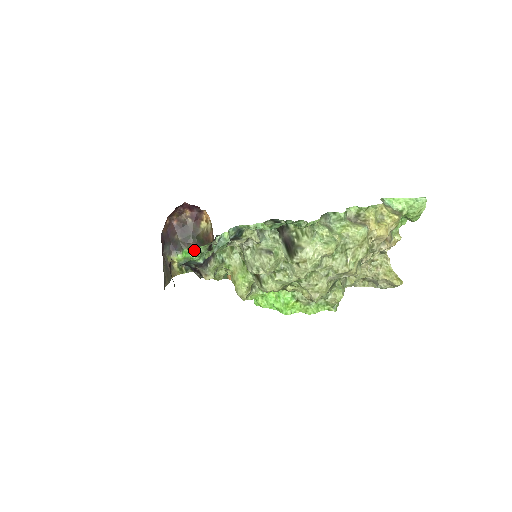
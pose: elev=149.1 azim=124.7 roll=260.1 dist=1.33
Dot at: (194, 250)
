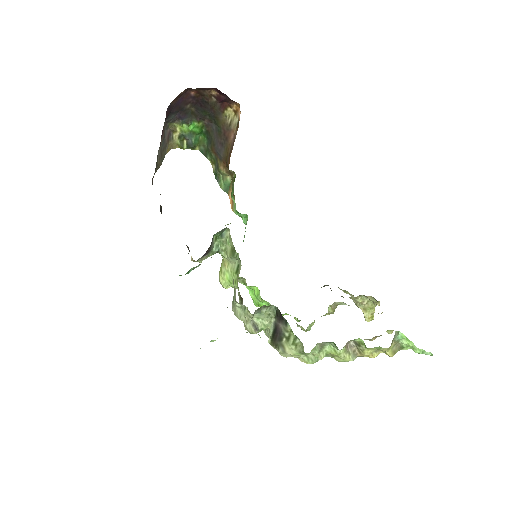
Dot at: (206, 128)
